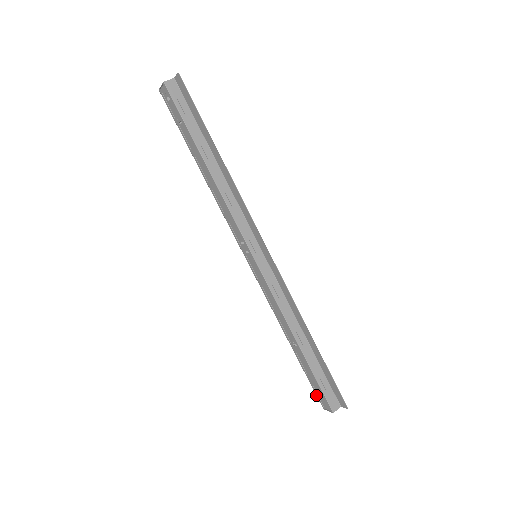
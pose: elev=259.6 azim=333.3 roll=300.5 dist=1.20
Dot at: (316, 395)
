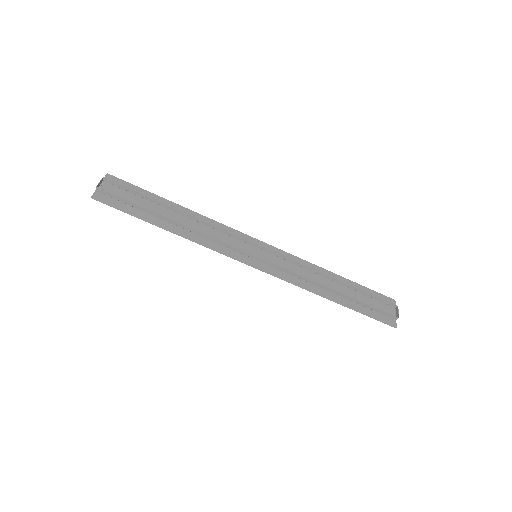
Dot at: occluded
